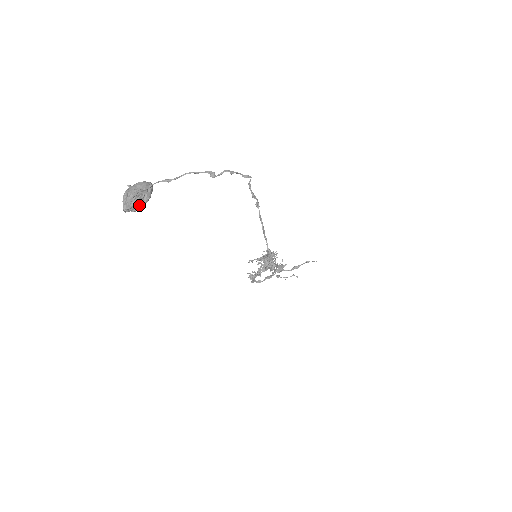
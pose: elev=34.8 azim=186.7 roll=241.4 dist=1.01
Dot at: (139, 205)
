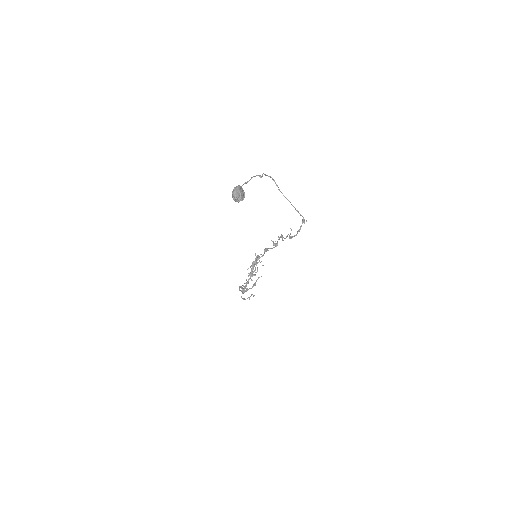
Dot at: (244, 196)
